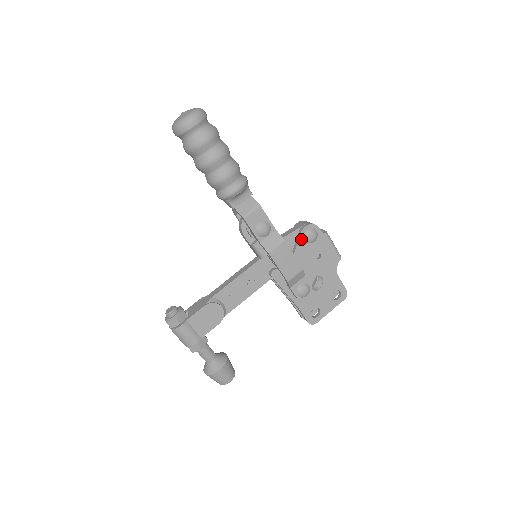
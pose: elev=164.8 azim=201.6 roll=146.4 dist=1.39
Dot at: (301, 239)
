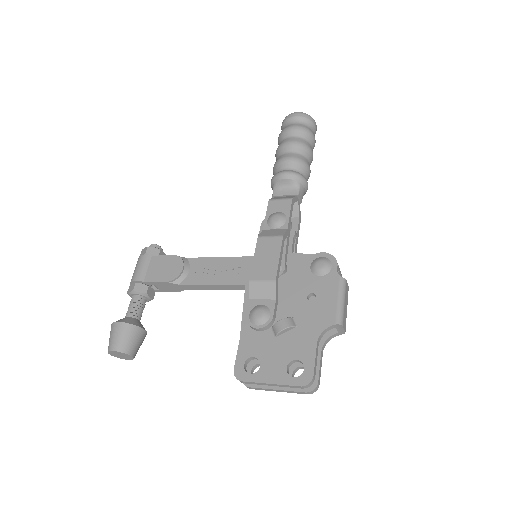
Dot at: (308, 262)
